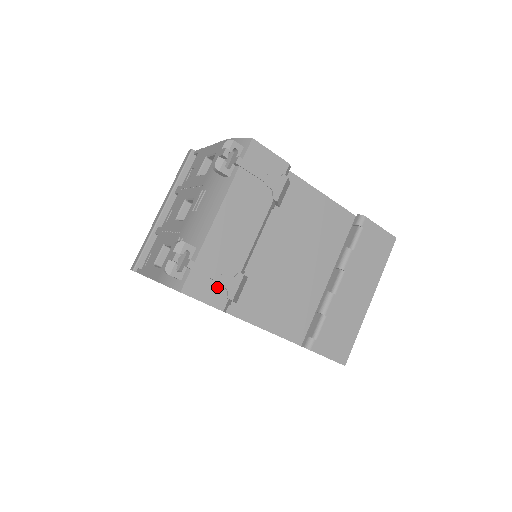
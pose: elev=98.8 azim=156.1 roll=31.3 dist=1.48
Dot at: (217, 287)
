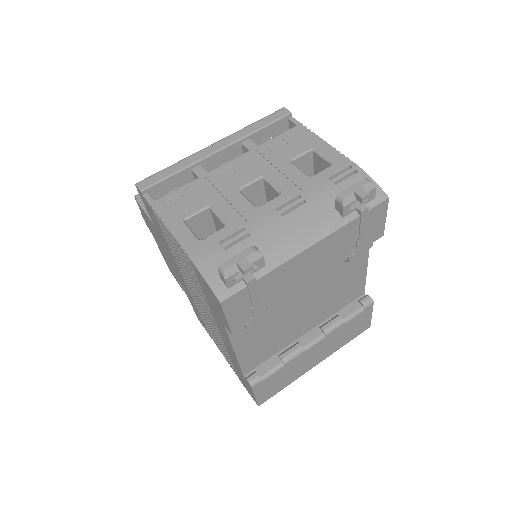
Dot at: (248, 311)
